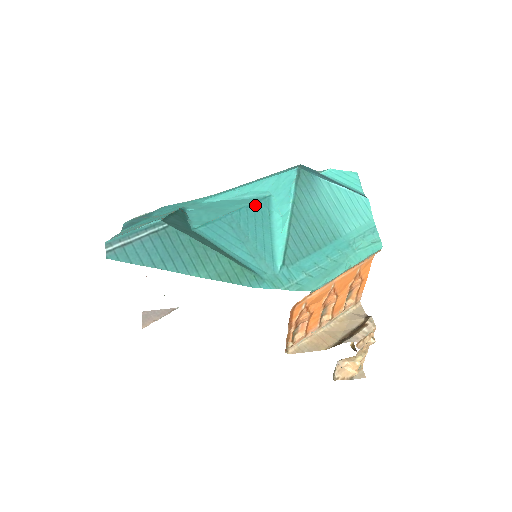
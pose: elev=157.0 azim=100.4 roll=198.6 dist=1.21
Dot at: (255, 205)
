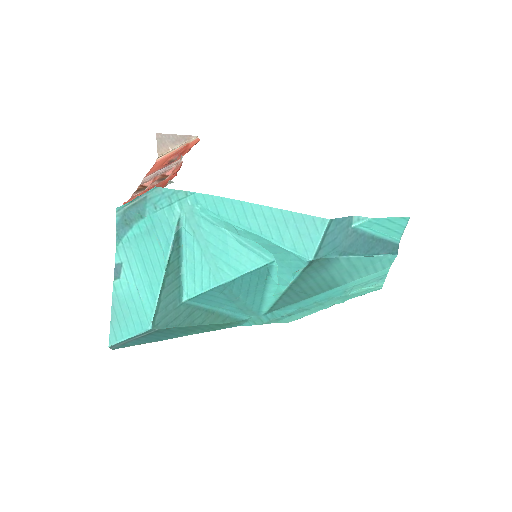
Dot at: (252, 273)
